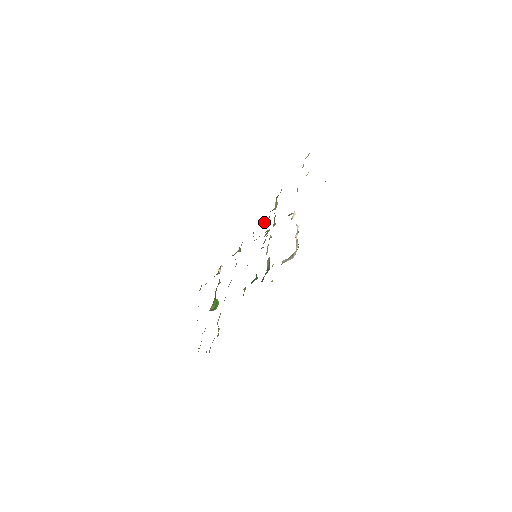
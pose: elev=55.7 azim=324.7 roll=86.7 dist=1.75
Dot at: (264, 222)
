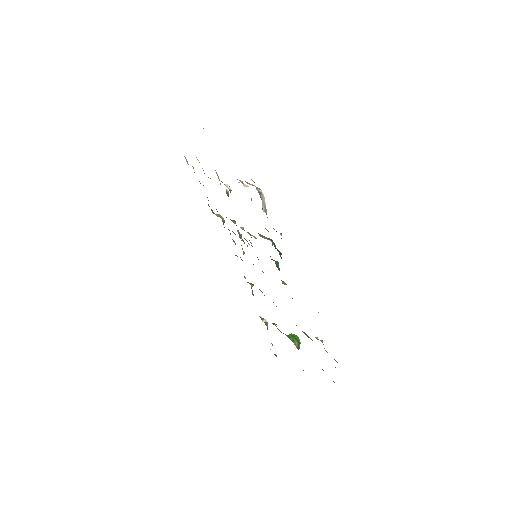
Dot at: occluded
